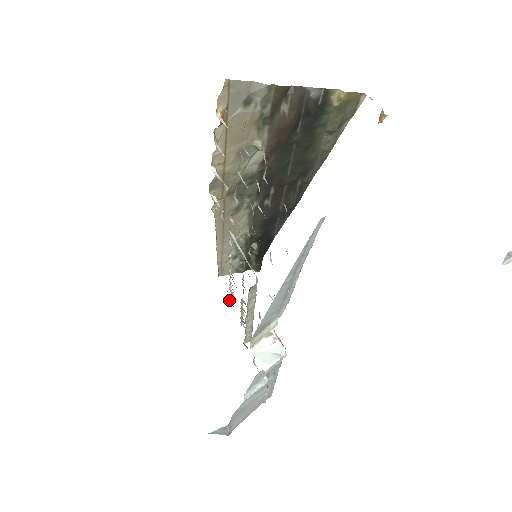
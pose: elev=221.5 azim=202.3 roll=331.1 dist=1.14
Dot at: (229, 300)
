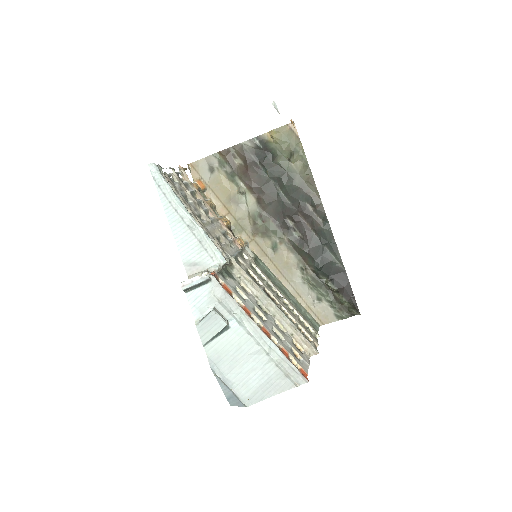
Dot at: (311, 331)
